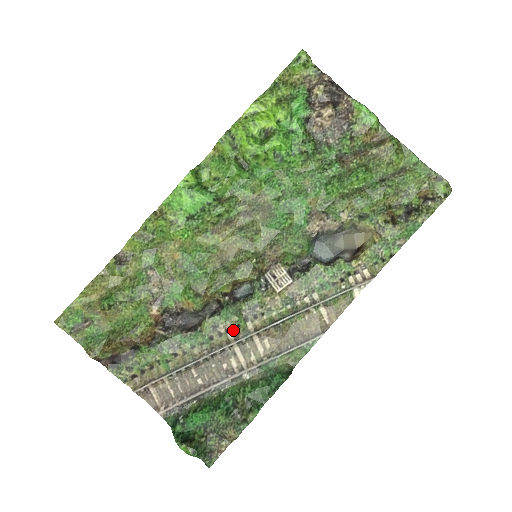
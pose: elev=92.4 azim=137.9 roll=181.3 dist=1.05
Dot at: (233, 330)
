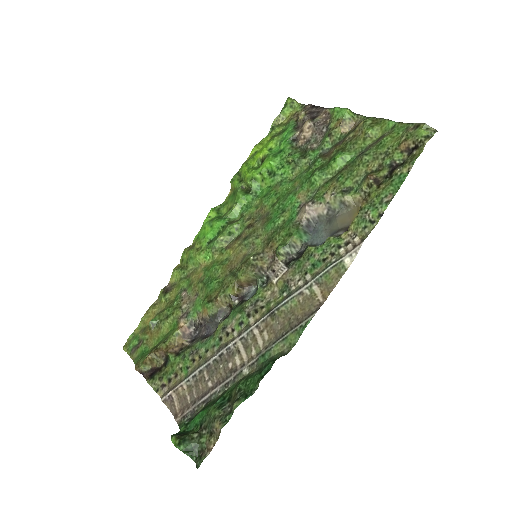
Dot at: (238, 328)
